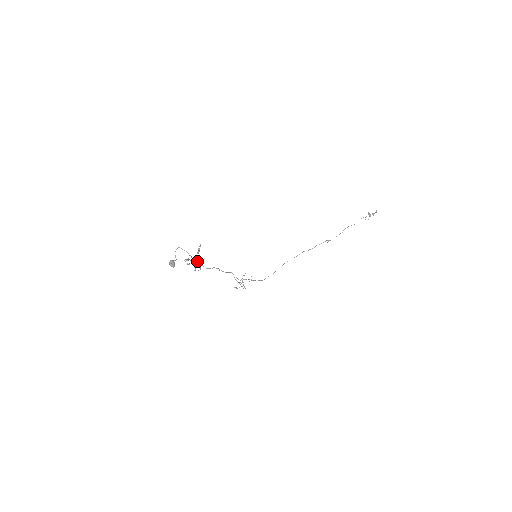
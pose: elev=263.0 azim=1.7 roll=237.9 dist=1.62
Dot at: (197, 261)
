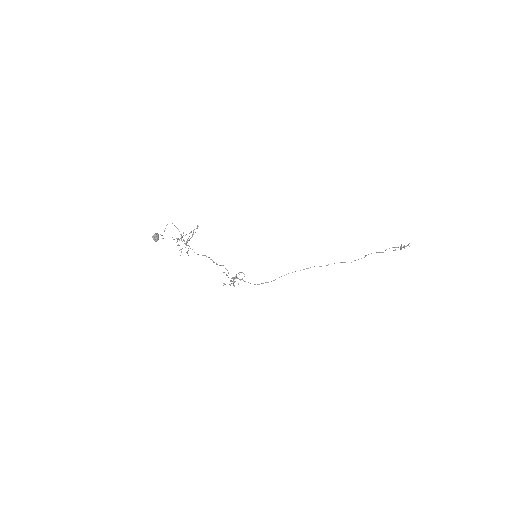
Dot at: occluded
